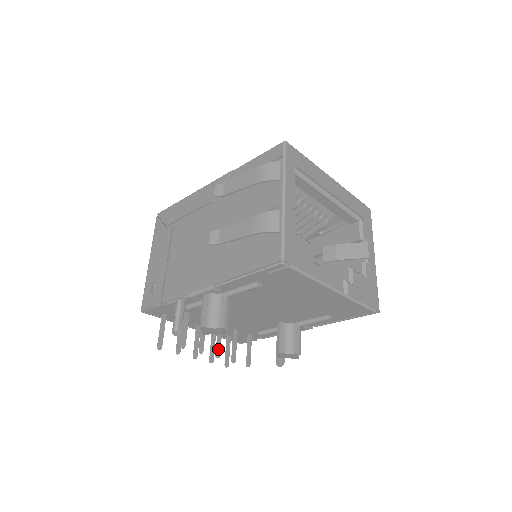
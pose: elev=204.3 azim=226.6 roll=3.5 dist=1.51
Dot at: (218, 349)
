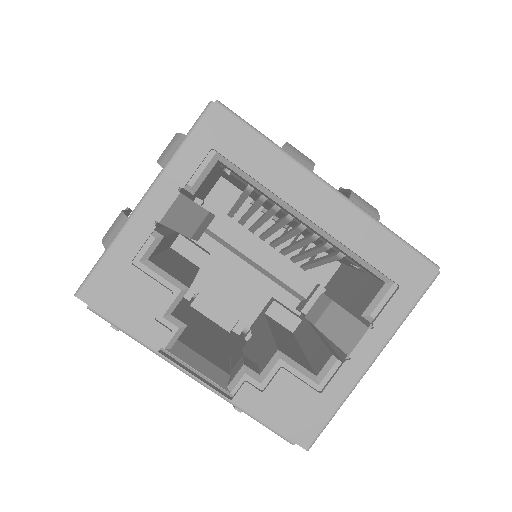
Dot at: occluded
